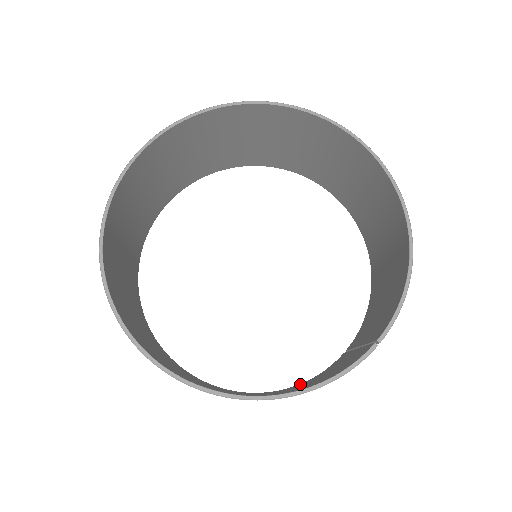
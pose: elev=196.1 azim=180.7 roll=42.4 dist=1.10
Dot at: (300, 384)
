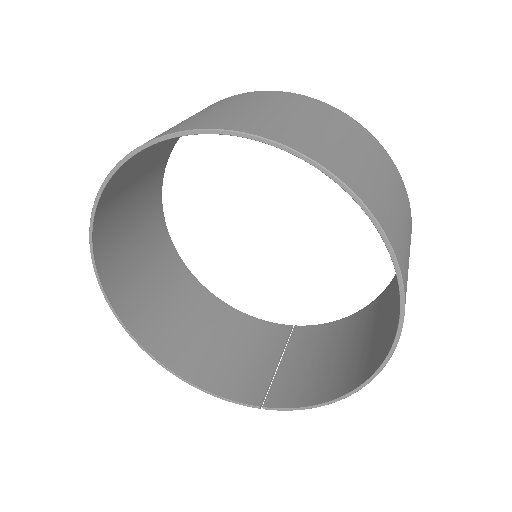
Dot at: (241, 321)
